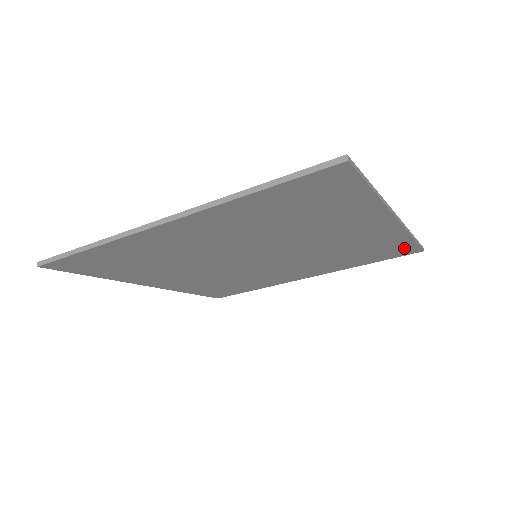
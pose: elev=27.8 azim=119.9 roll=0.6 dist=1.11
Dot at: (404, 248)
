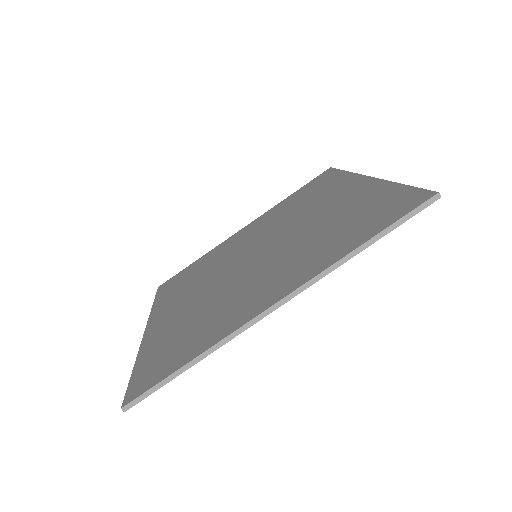
Dot at: occluded
